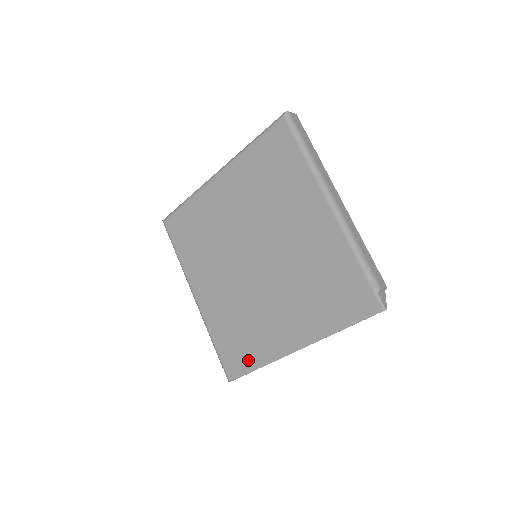
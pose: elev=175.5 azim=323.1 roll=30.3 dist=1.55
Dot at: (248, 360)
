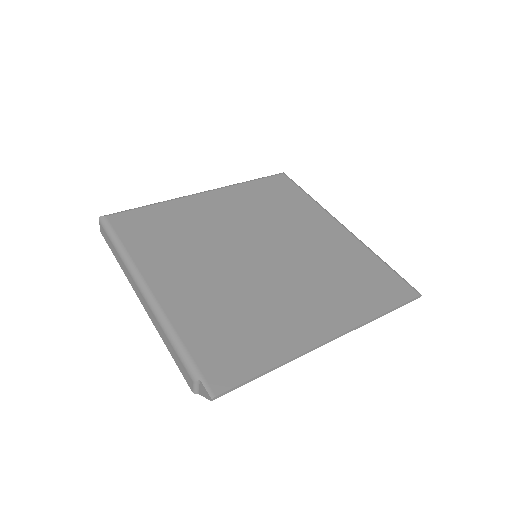
Dot at: (253, 358)
